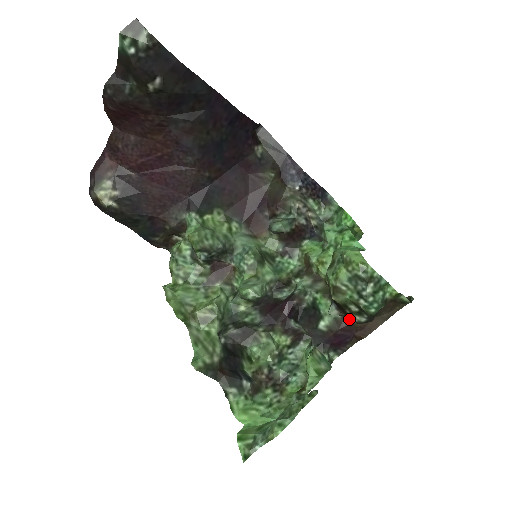
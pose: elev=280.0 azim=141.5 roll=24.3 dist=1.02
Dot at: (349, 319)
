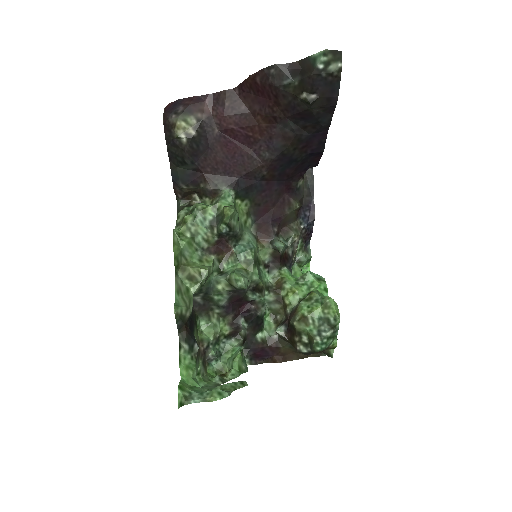
Dot at: (280, 343)
